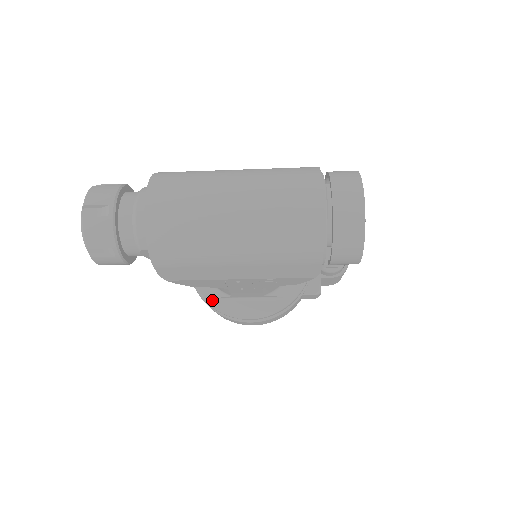
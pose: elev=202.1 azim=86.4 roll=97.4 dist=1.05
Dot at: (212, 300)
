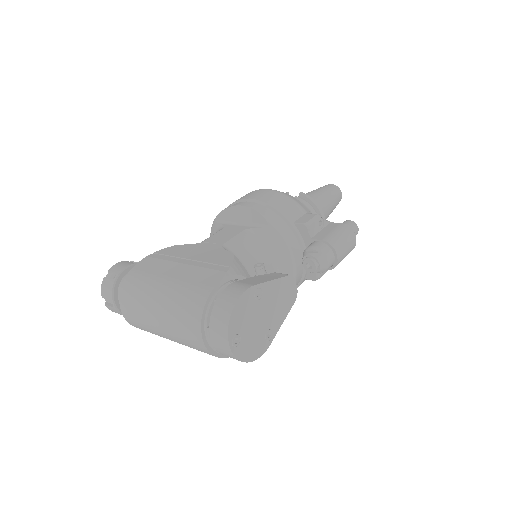
Dot at: occluded
